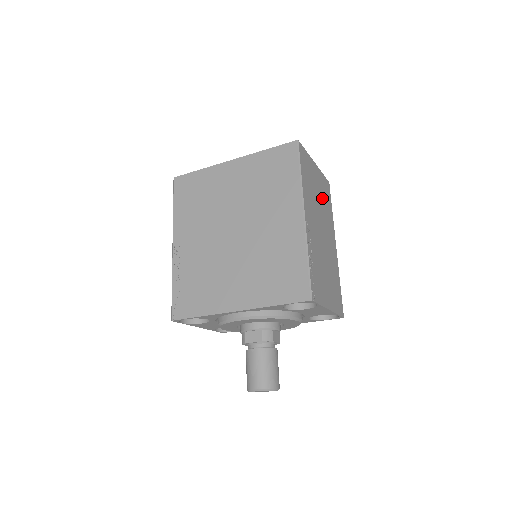
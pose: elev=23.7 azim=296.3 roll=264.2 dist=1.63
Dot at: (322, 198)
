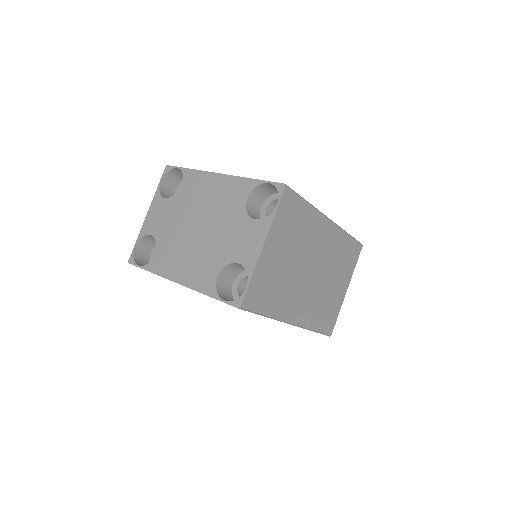
Dot at: (292, 243)
